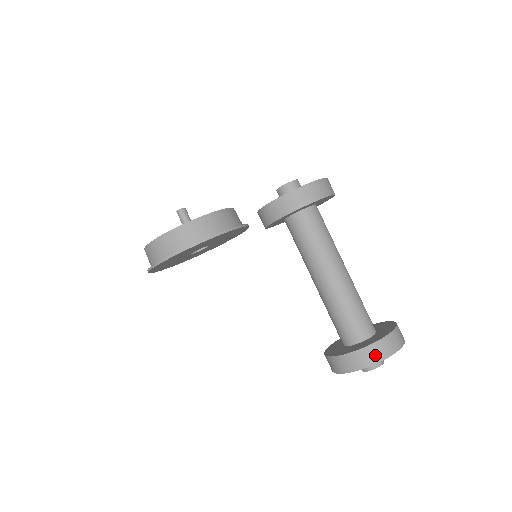
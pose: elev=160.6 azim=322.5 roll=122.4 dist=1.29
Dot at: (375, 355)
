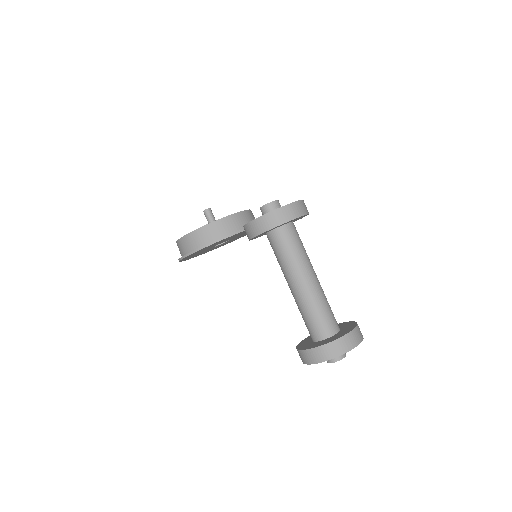
Dot at: (326, 354)
